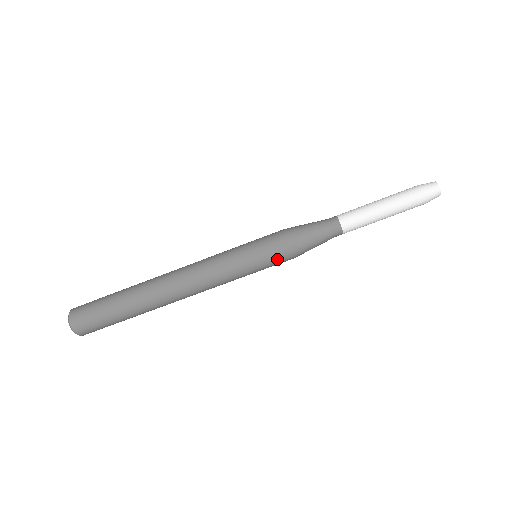
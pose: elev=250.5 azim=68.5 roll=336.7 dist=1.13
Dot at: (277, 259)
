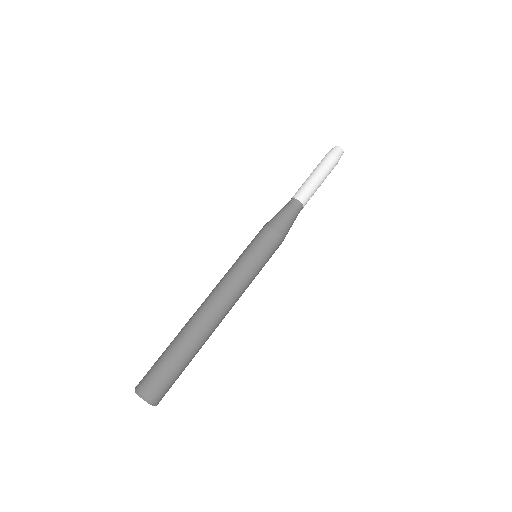
Dot at: (272, 245)
